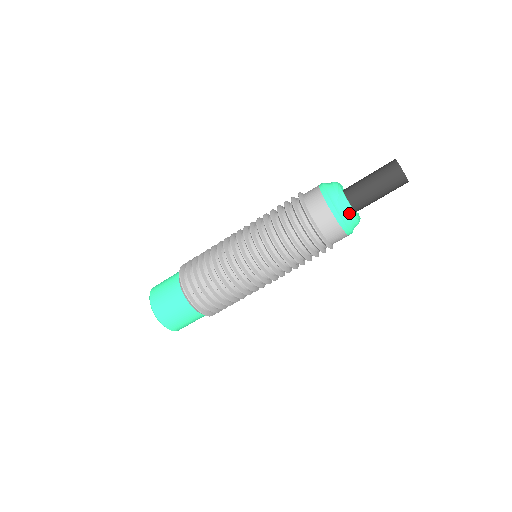
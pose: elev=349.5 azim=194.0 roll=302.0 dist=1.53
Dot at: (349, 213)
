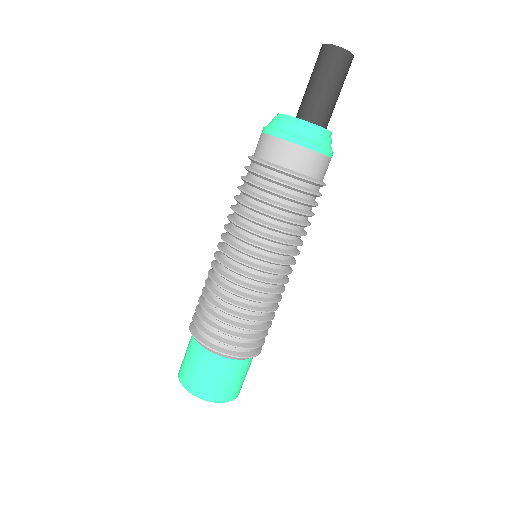
Dot at: (327, 137)
